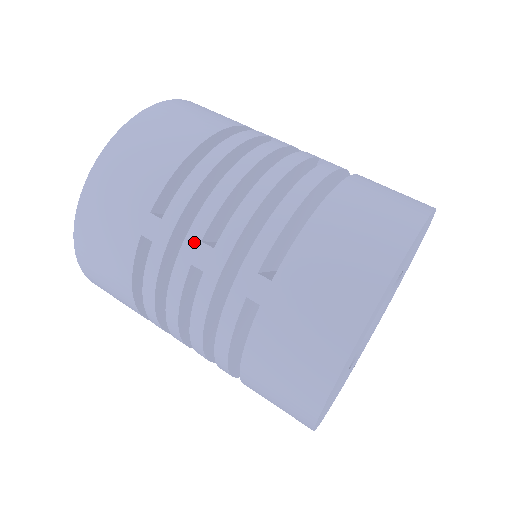
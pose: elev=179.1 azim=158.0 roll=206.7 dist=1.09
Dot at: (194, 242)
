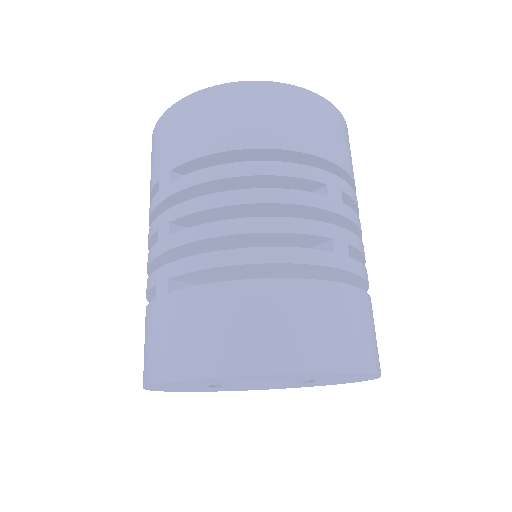
Dot at: (167, 218)
